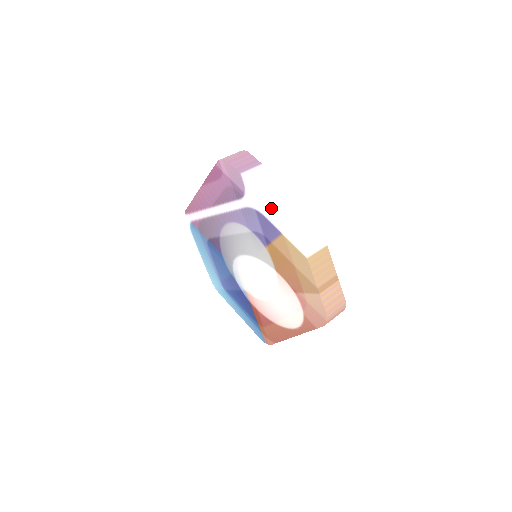
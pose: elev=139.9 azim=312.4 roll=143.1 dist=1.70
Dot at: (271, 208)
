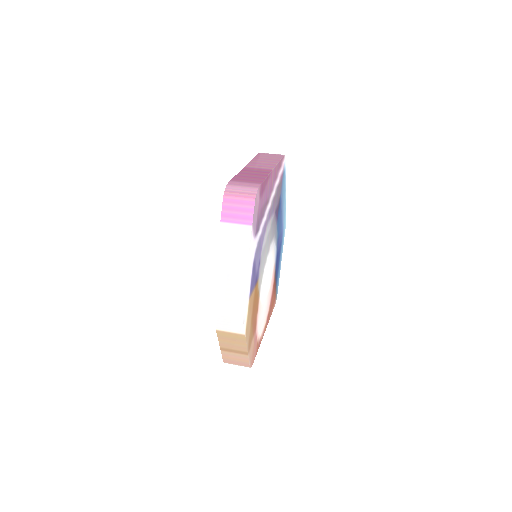
Dot at: occluded
